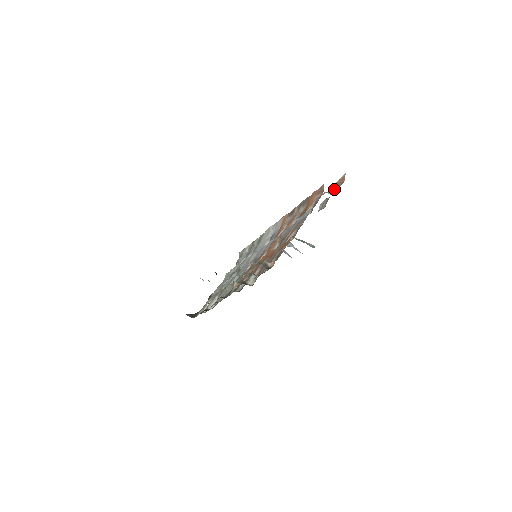
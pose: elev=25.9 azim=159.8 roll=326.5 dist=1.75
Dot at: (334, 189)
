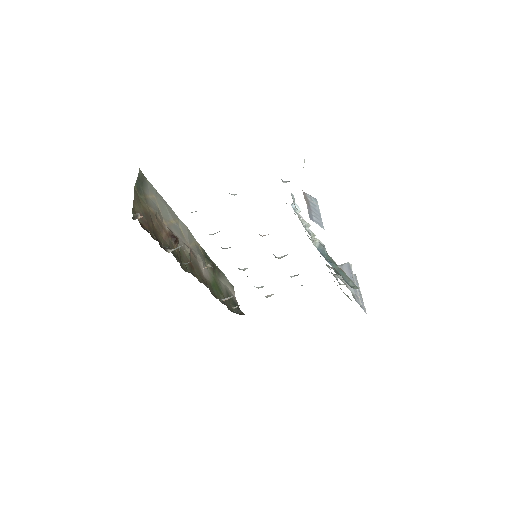
Dot at: occluded
